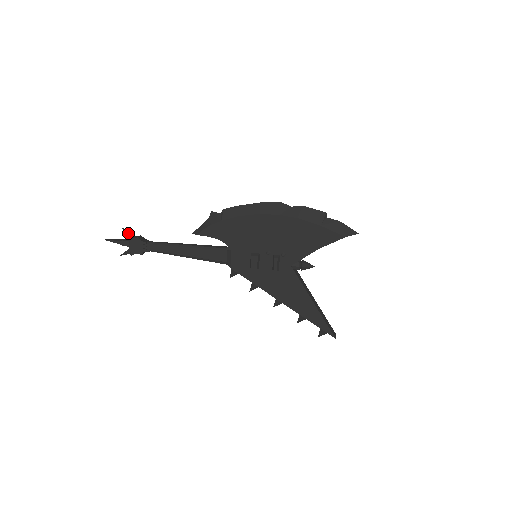
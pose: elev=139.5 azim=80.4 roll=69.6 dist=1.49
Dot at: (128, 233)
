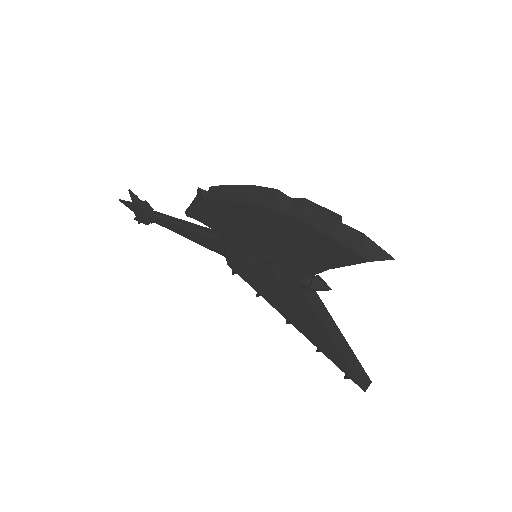
Dot at: (132, 197)
